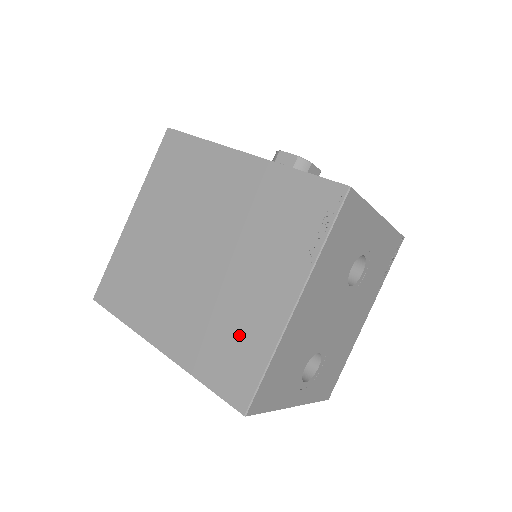
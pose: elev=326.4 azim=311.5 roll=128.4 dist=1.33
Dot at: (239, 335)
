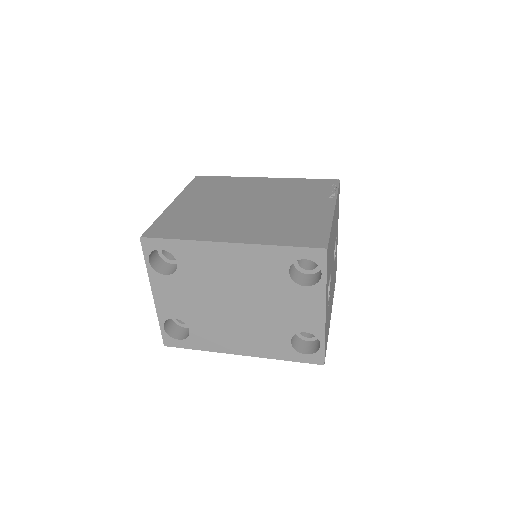
Dot at: (301, 224)
